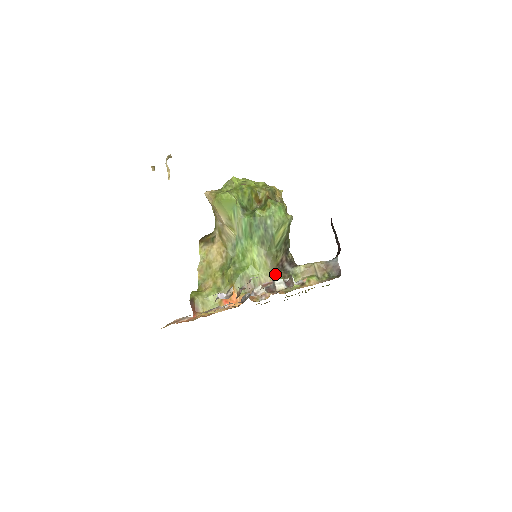
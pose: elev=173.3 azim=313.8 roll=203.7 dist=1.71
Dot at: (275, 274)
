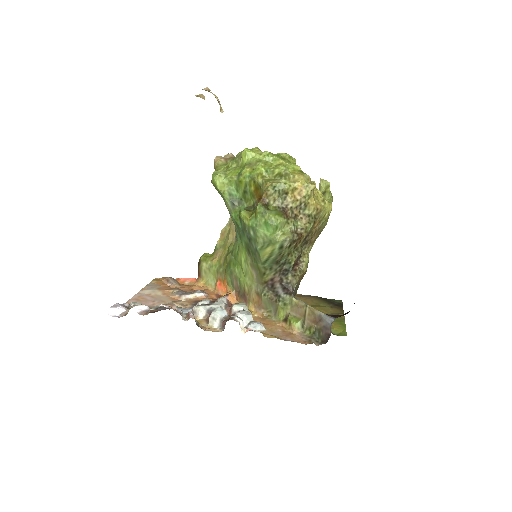
Dot at: (259, 291)
